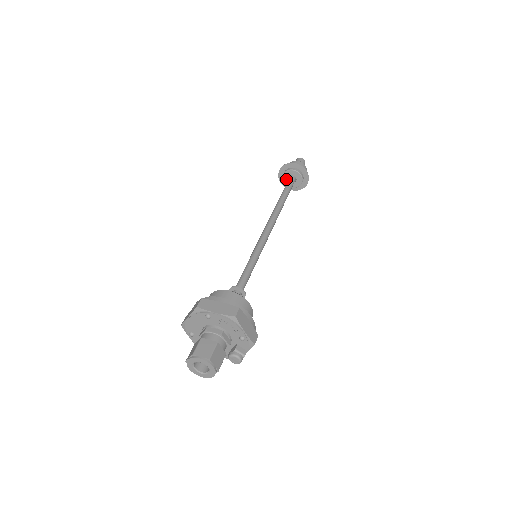
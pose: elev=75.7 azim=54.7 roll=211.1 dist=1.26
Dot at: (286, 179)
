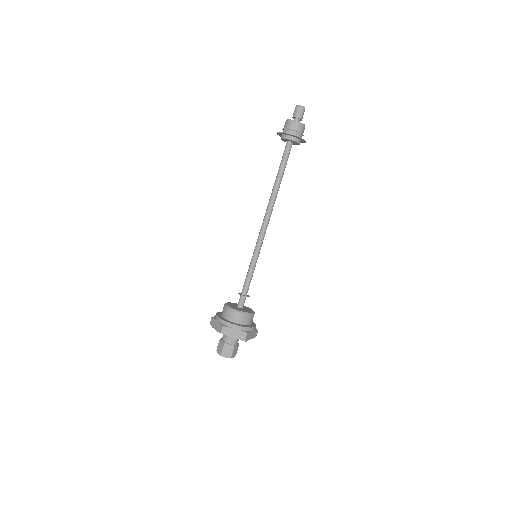
Dot at: (284, 140)
